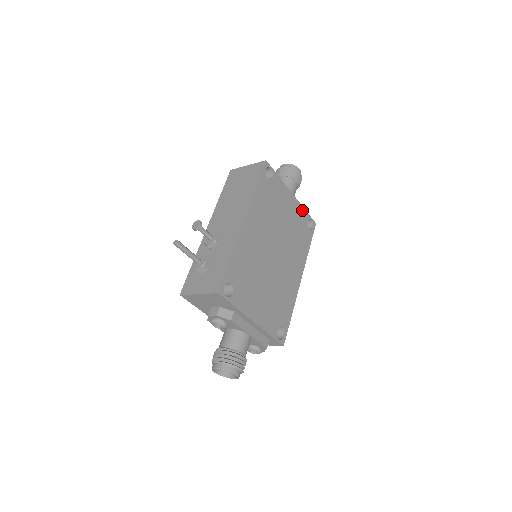
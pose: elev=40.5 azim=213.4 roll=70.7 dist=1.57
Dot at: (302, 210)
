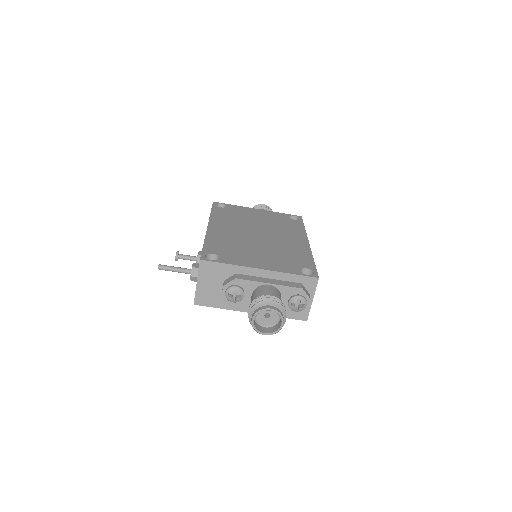
Dot at: (276, 214)
